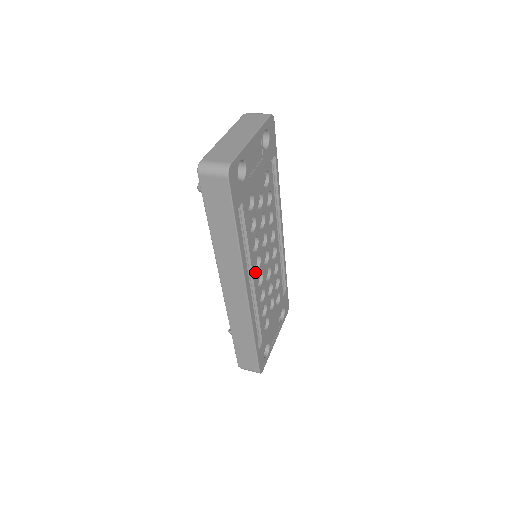
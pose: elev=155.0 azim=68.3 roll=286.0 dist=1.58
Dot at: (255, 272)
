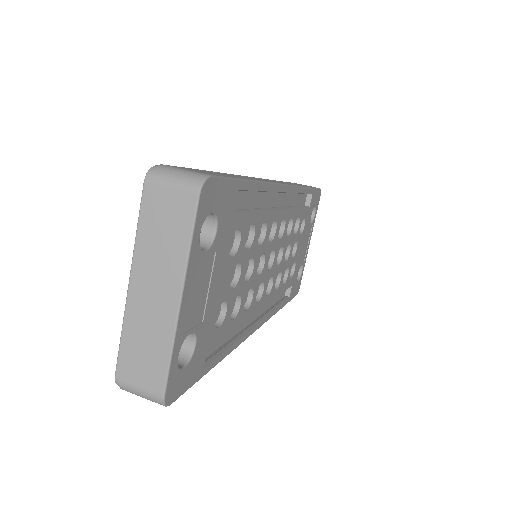
Dot at: (259, 302)
